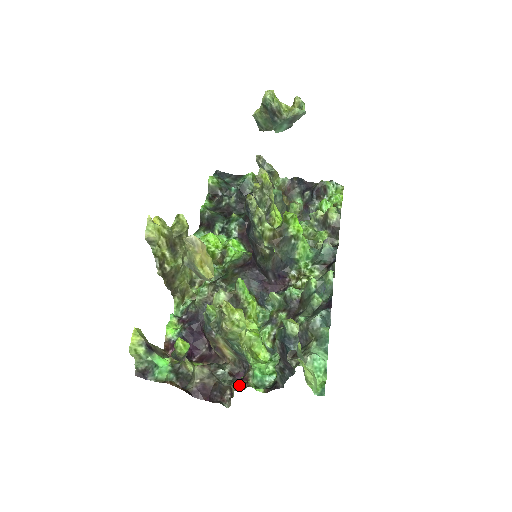
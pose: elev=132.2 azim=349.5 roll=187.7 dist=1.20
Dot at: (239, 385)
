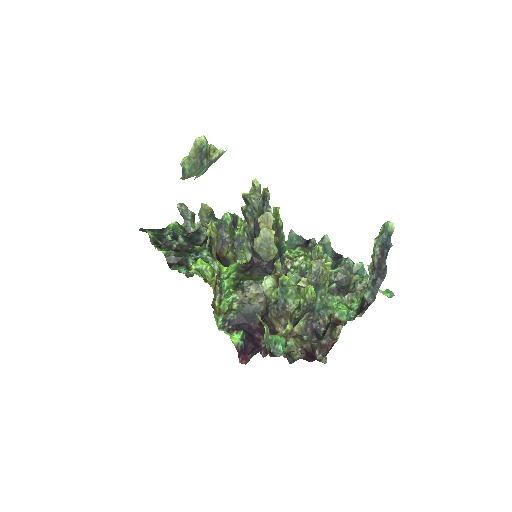
Dot at: (339, 324)
